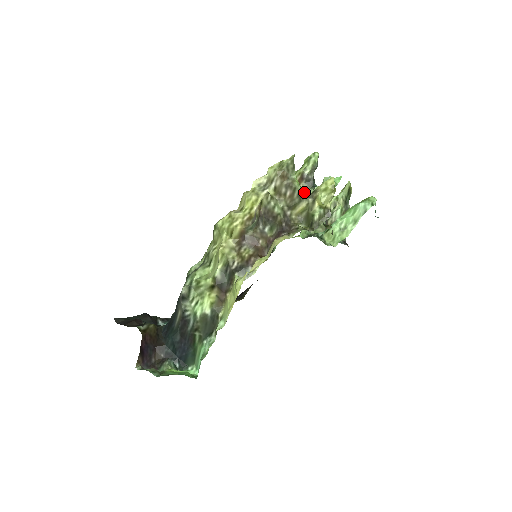
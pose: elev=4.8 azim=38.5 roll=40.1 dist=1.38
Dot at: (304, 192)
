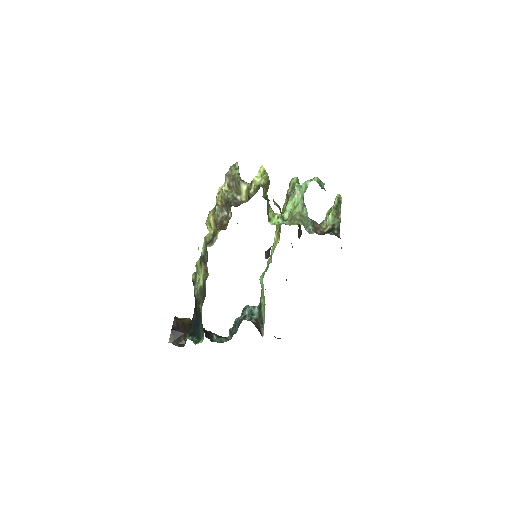
Dot at: occluded
